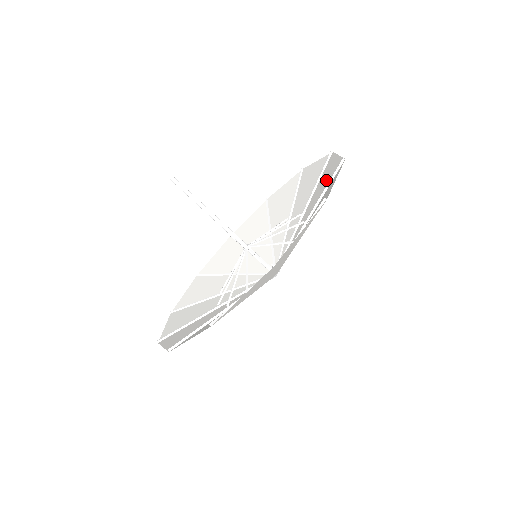
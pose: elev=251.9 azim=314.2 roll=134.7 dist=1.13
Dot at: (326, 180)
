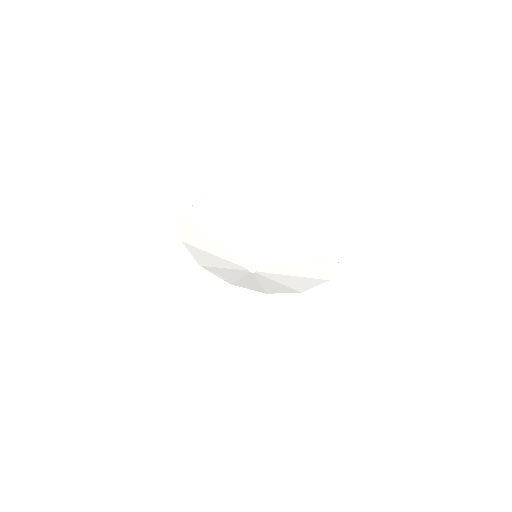
Dot at: (320, 268)
